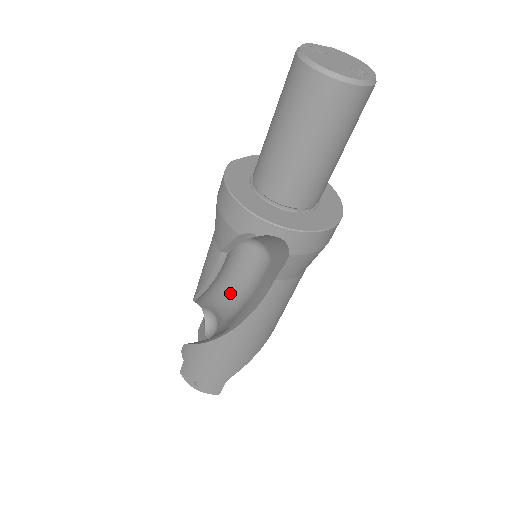
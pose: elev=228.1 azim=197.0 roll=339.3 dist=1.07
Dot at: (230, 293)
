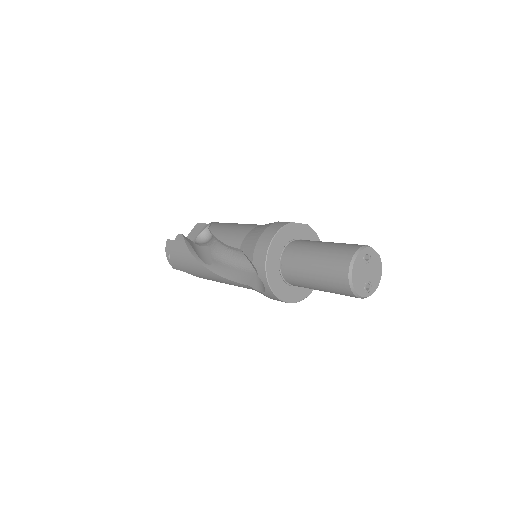
Dot at: (228, 249)
